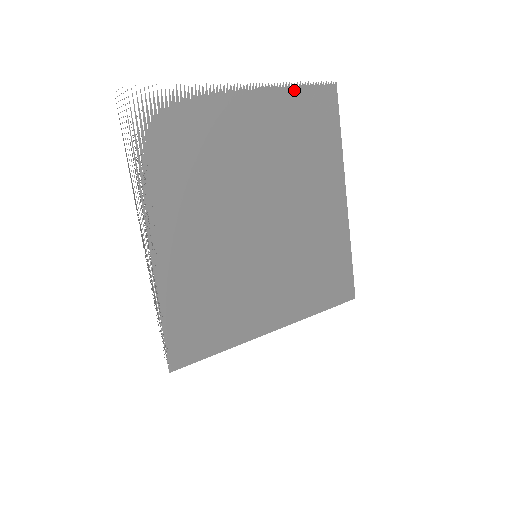
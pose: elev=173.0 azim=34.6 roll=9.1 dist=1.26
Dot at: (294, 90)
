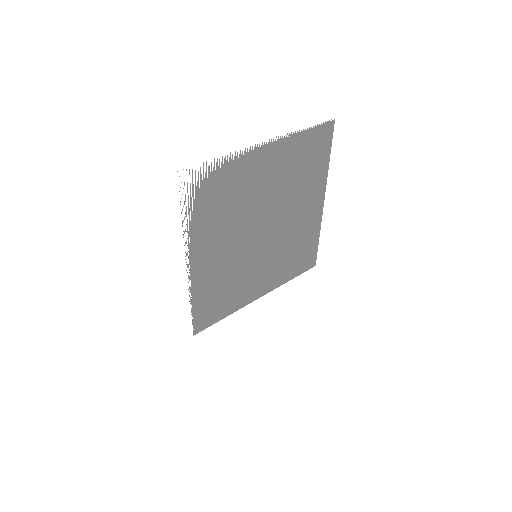
Dot at: (302, 134)
